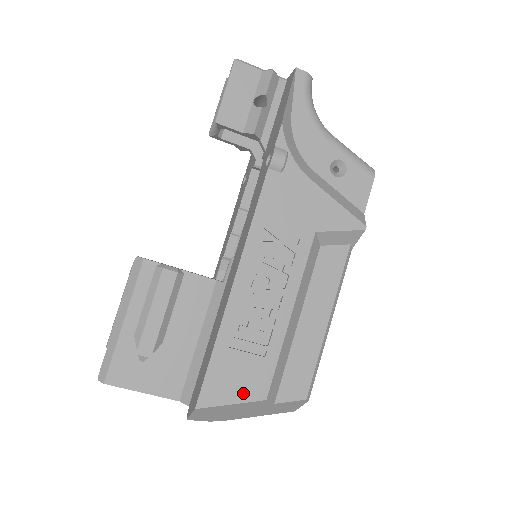
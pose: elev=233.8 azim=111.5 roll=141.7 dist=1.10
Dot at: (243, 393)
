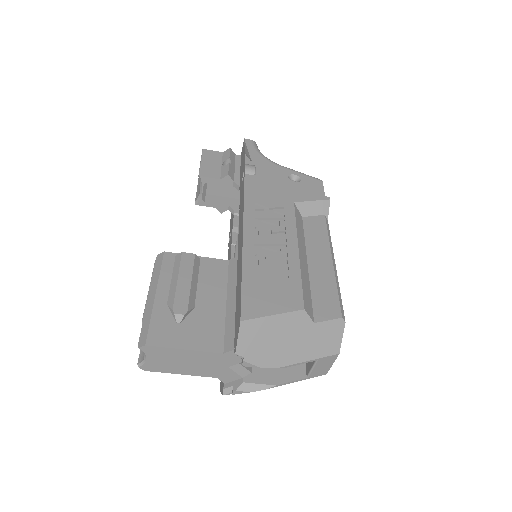
Dot at: (281, 305)
